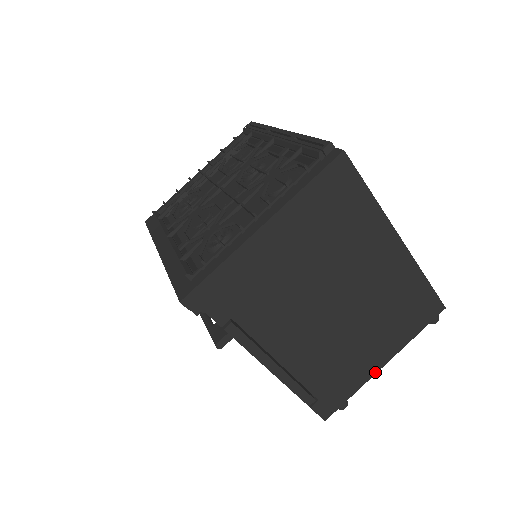
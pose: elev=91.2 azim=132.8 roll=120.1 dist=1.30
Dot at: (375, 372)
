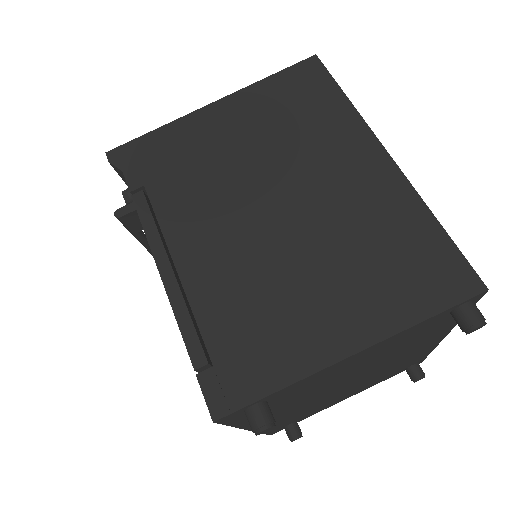
Dot at: (328, 362)
